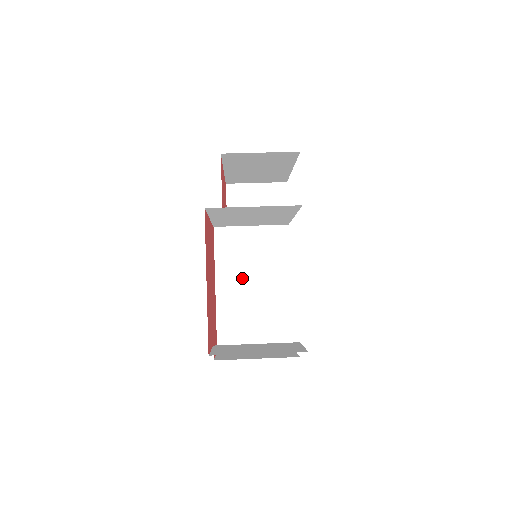
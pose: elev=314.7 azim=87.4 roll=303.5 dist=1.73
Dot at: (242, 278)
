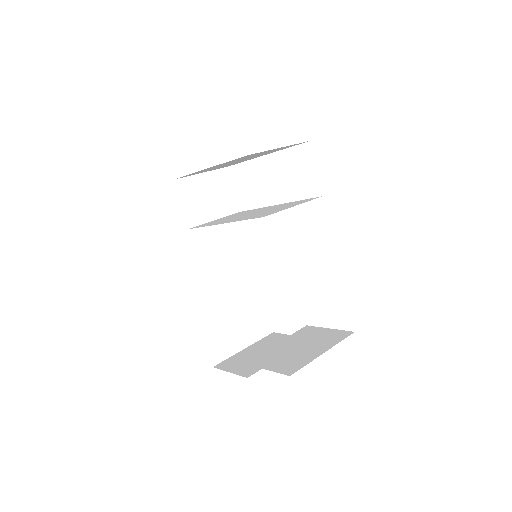
Dot at: (215, 281)
